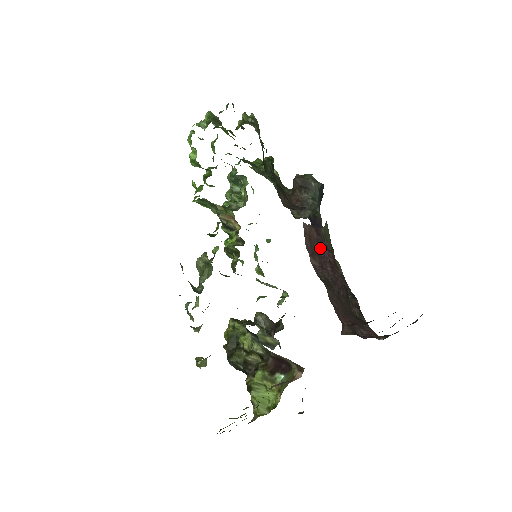
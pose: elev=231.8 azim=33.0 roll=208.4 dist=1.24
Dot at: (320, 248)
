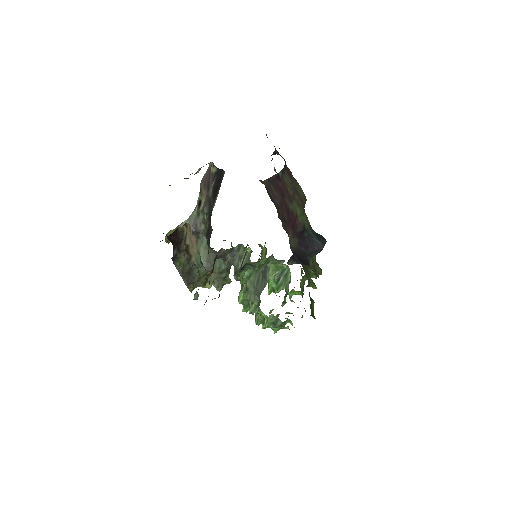
Dot at: occluded
